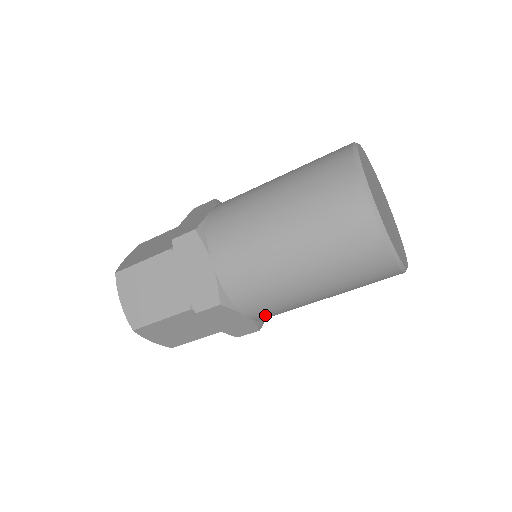
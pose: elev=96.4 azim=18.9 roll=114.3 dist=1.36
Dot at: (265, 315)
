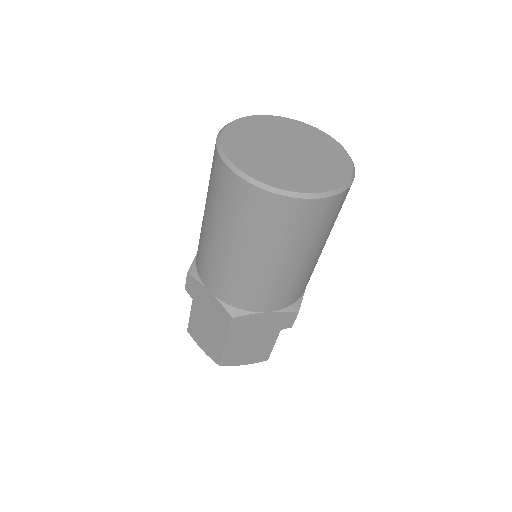
Dot at: (281, 301)
